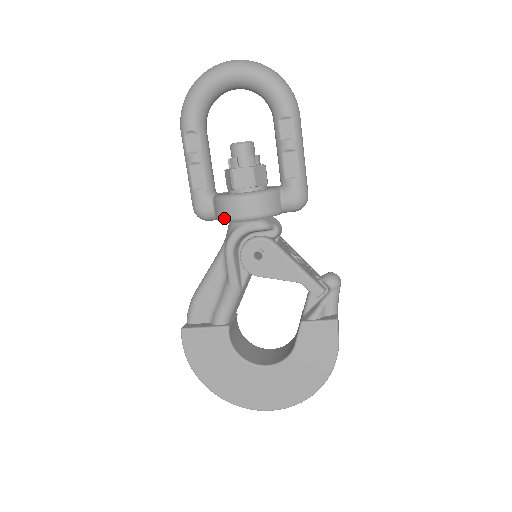
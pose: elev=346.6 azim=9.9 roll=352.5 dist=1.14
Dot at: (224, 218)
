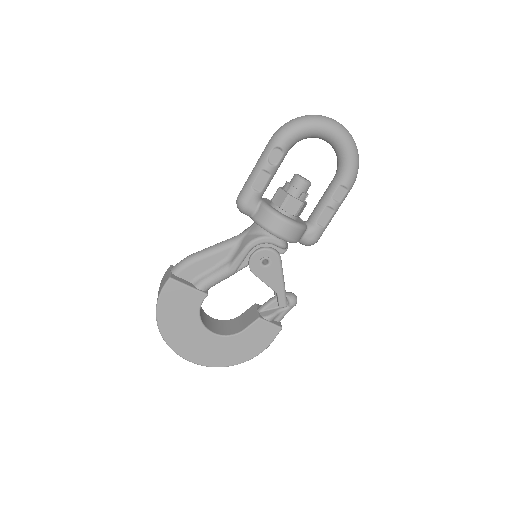
Dot at: (264, 225)
